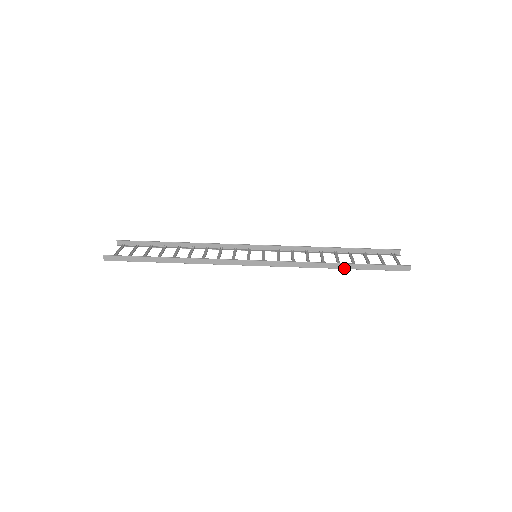
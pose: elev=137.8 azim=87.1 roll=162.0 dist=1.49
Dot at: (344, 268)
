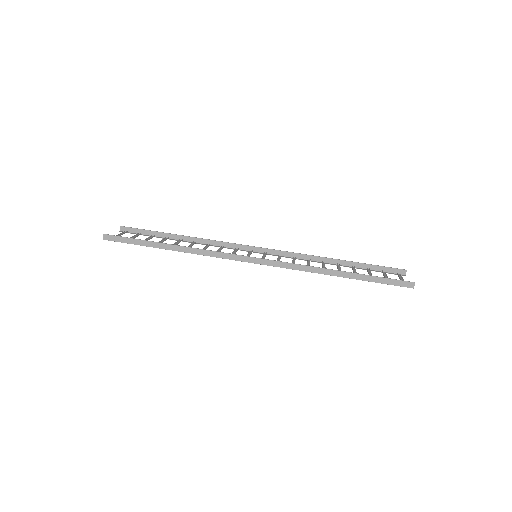
Dot at: (345, 277)
